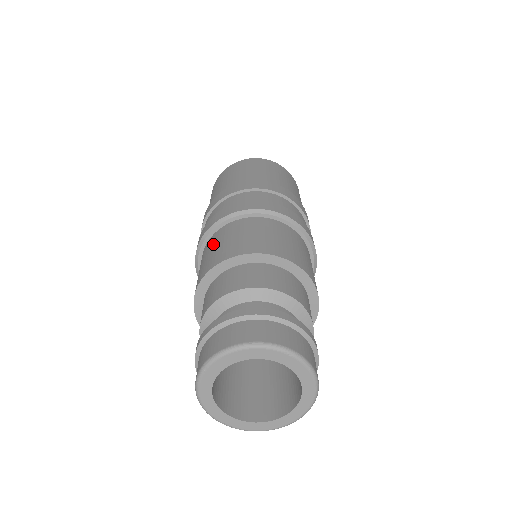
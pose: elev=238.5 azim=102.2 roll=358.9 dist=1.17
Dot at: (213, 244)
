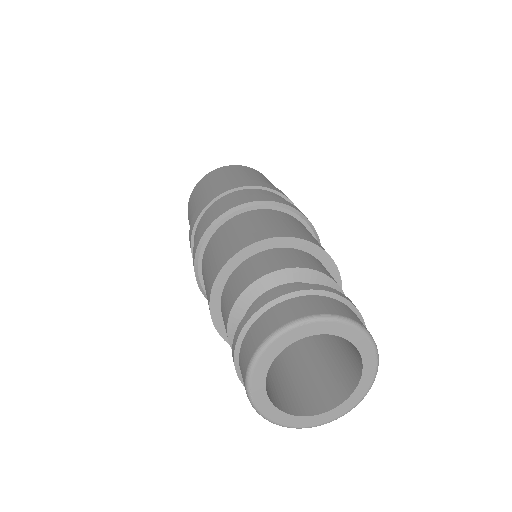
Dot at: (204, 279)
